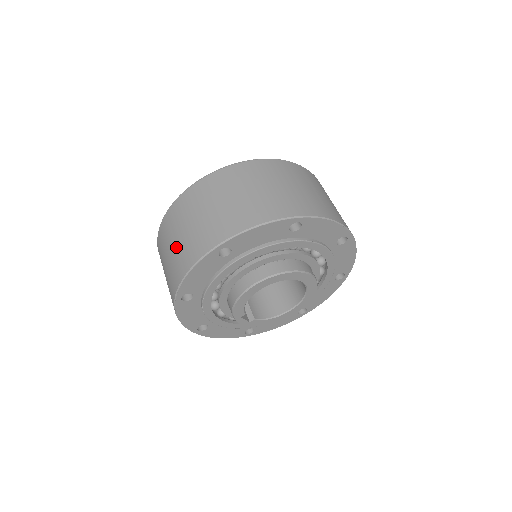
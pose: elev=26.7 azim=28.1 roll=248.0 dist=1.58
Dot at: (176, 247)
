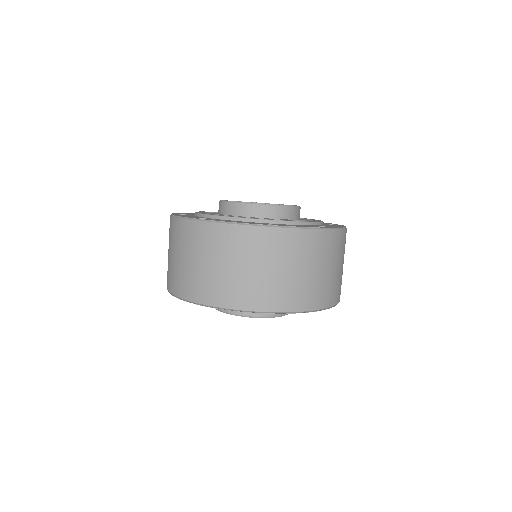
Dot at: (170, 260)
